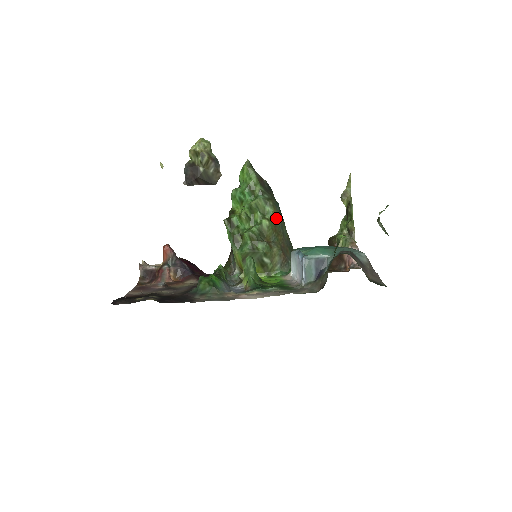
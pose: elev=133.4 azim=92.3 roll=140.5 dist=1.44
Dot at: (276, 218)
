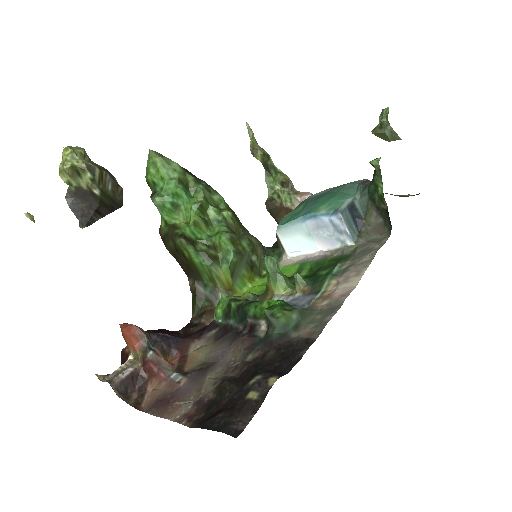
Dot at: (227, 205)
